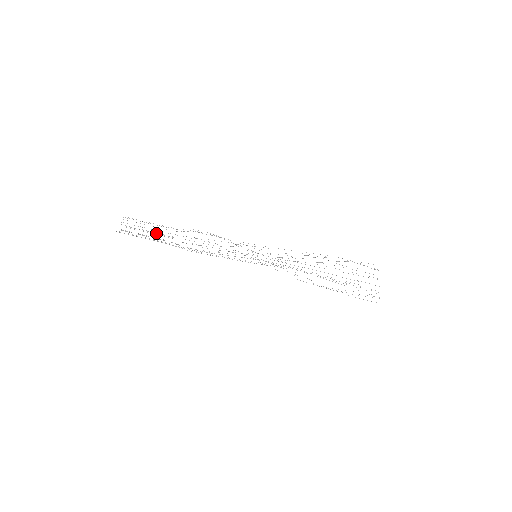
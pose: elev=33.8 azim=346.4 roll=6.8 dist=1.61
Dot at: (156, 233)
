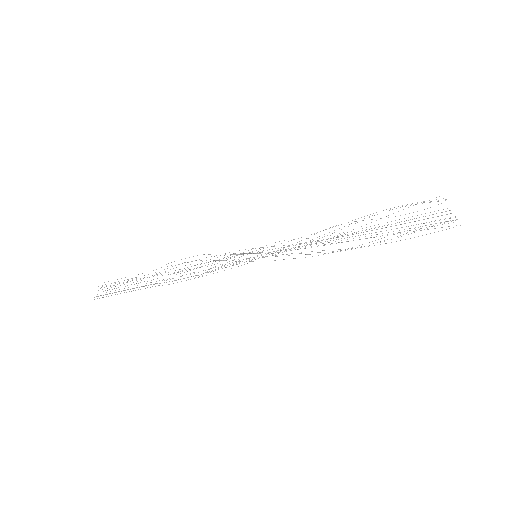
Dot at: occluded
